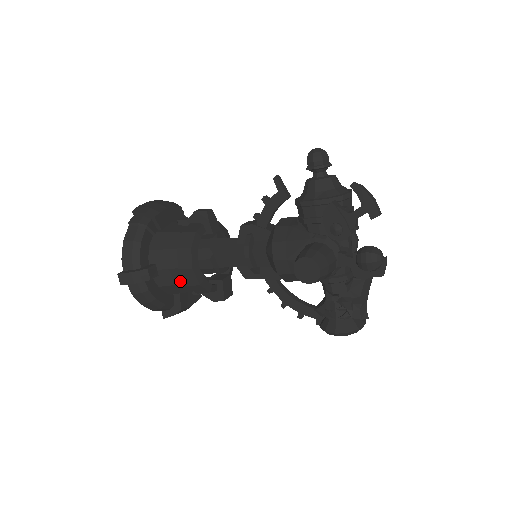
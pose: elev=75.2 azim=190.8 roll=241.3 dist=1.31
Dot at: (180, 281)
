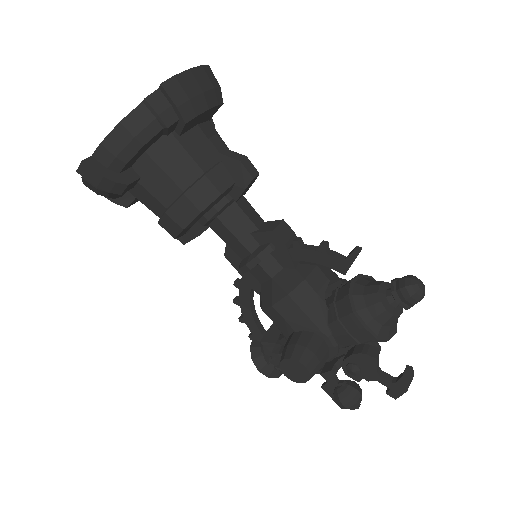
Dot at: (155, 211)
